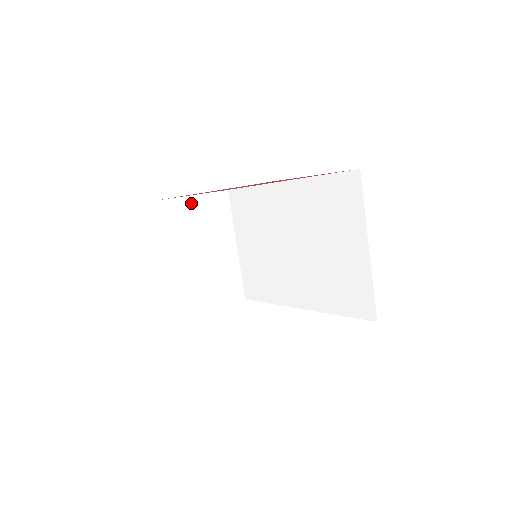
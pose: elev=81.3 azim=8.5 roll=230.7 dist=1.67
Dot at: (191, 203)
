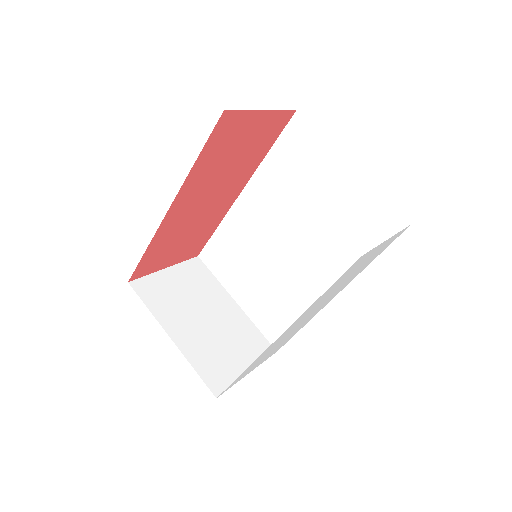
Dot at: (167, 276)
